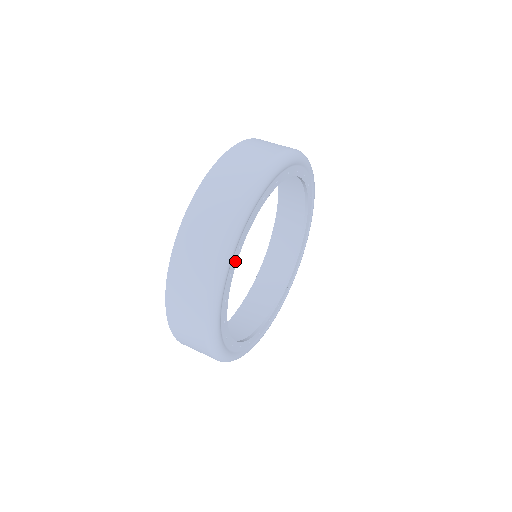
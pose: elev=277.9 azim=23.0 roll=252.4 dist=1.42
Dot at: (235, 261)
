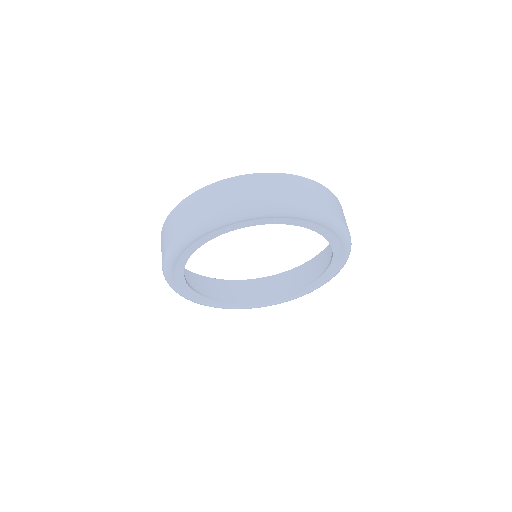
Dot at: (219, 233)
